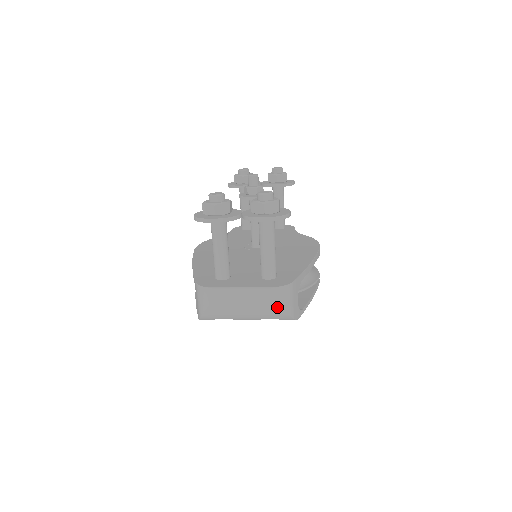
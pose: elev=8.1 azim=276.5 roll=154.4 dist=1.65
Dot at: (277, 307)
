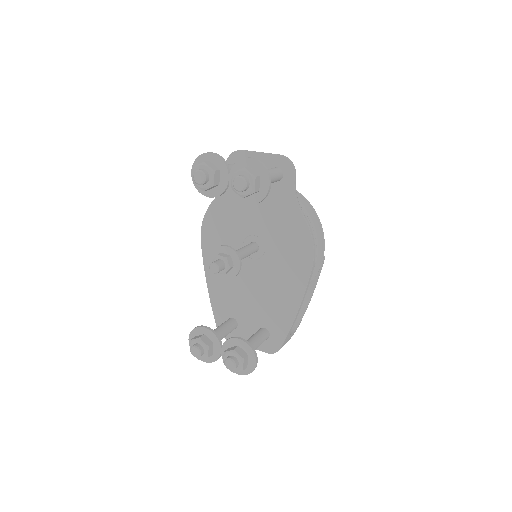
Dot at: occluded
